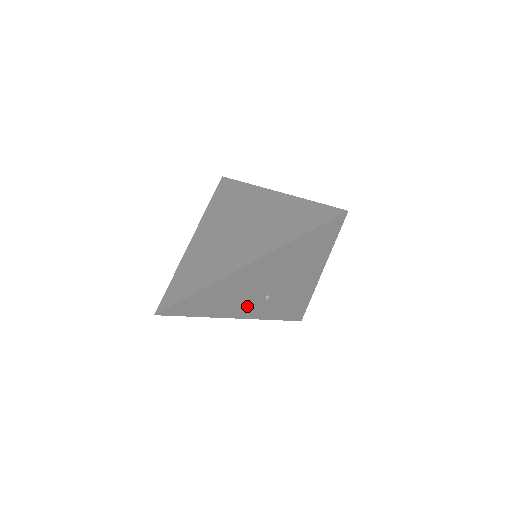
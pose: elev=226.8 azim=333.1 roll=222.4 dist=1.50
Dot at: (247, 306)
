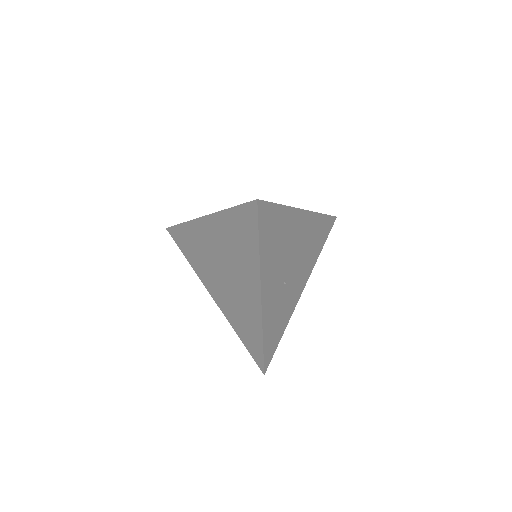
Dot at: (273, 282)
